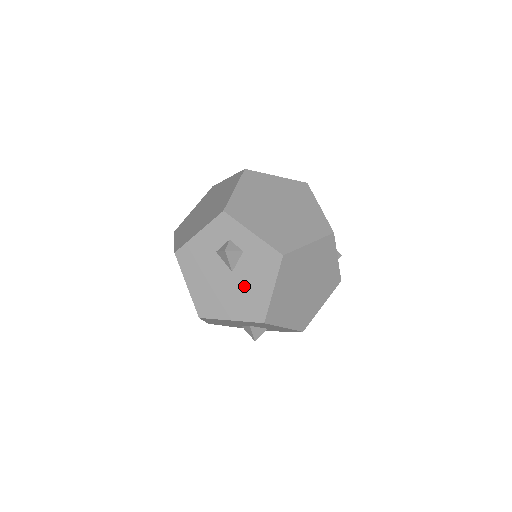
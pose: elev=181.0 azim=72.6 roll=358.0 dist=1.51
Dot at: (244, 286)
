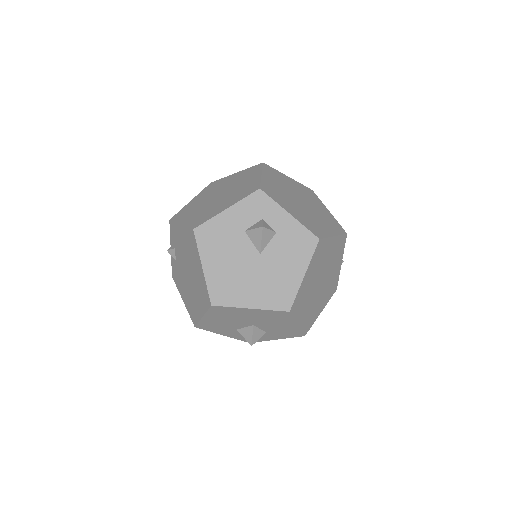
Dot at: (272, 270)
